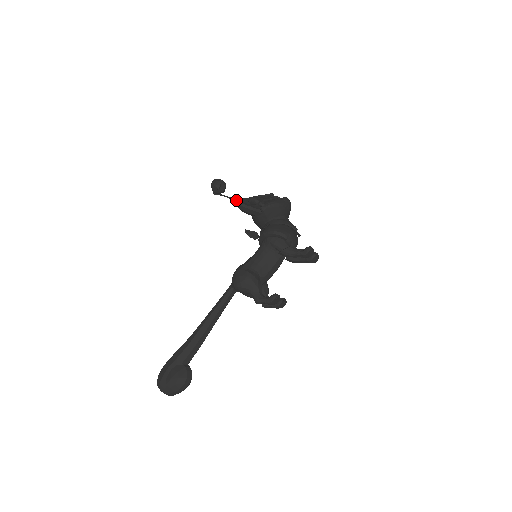
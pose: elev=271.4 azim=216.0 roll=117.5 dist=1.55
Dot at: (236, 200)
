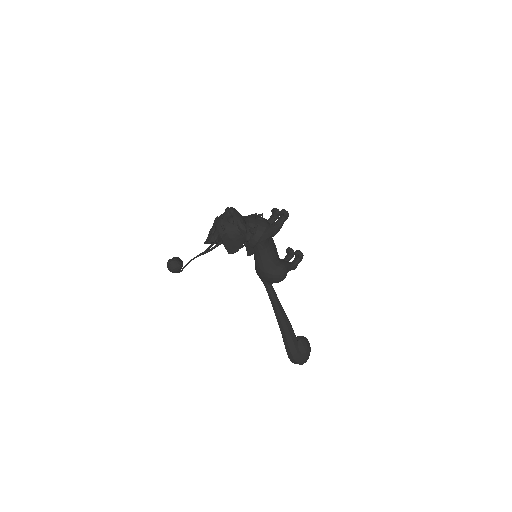
Dot at: (233, 252)
